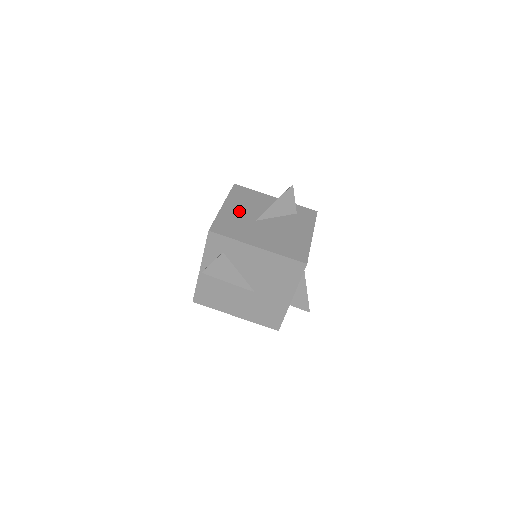
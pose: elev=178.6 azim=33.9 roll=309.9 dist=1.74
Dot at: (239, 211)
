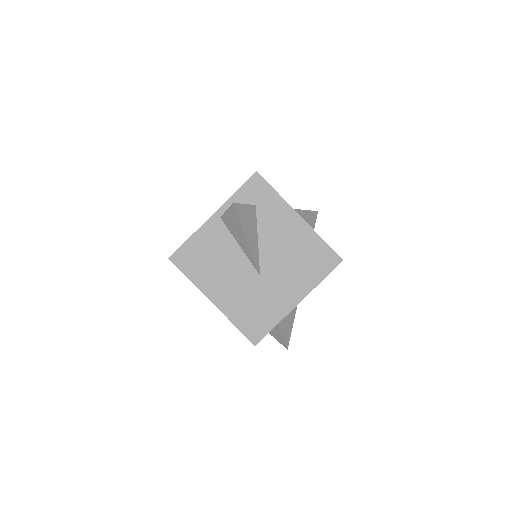
Dot at: occluded
